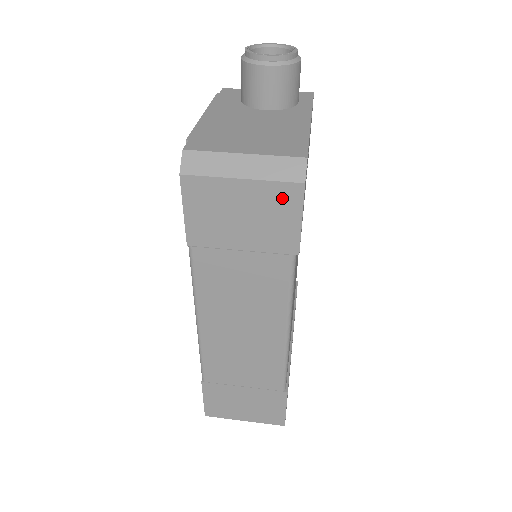
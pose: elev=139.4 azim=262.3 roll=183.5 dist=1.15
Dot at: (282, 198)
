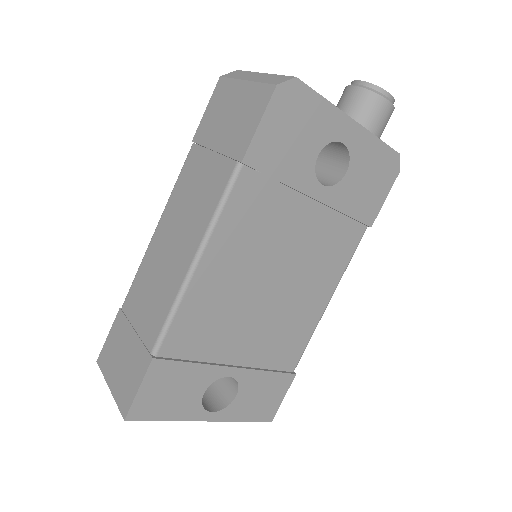
Dot at: (258, 99)
